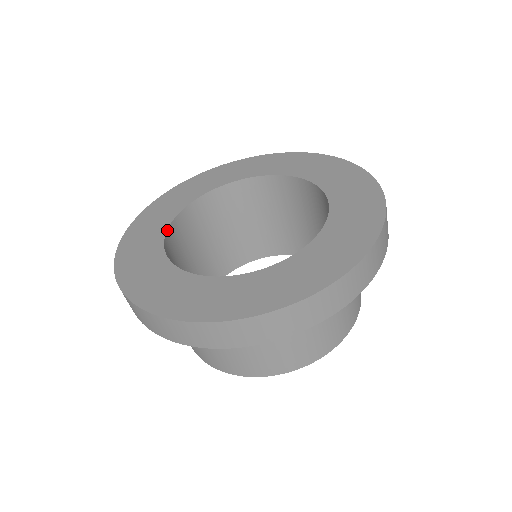
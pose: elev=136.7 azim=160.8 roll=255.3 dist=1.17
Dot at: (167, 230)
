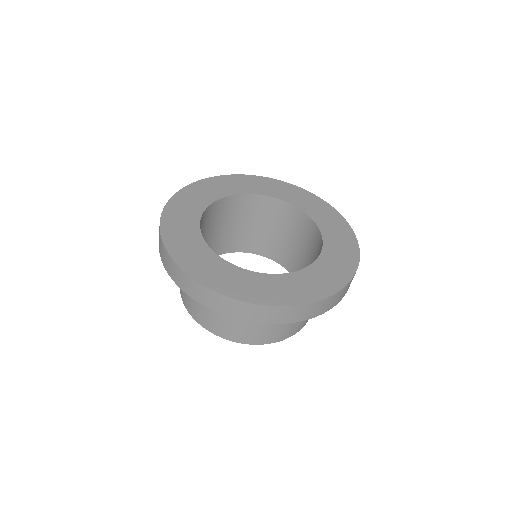
Dot at: (210, 205)
